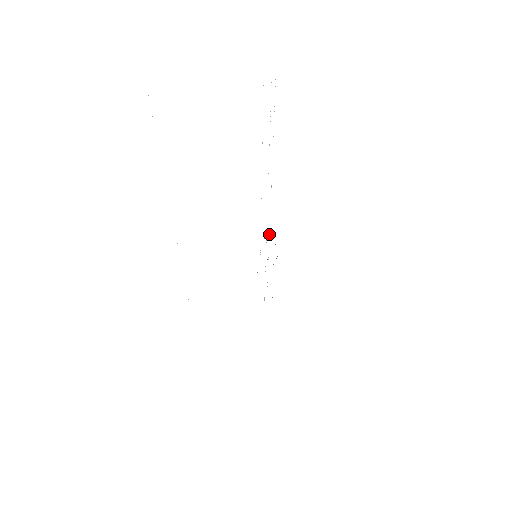
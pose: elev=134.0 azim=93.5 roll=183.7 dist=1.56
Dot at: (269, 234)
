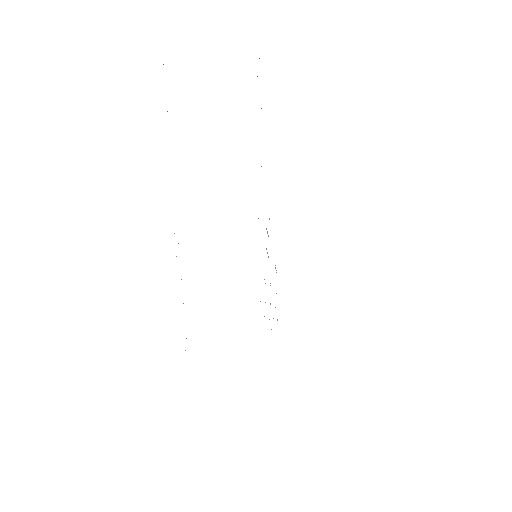
Dot at: occluded
